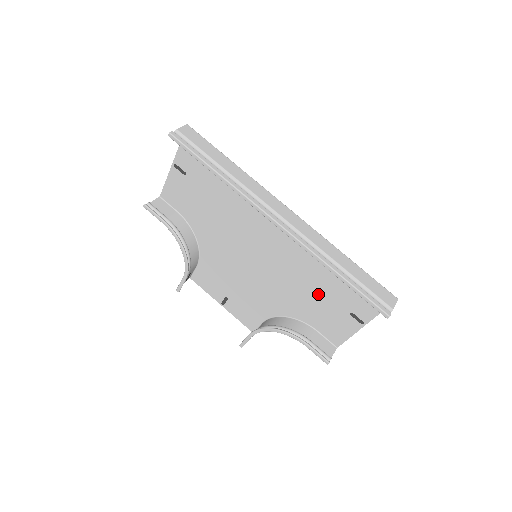
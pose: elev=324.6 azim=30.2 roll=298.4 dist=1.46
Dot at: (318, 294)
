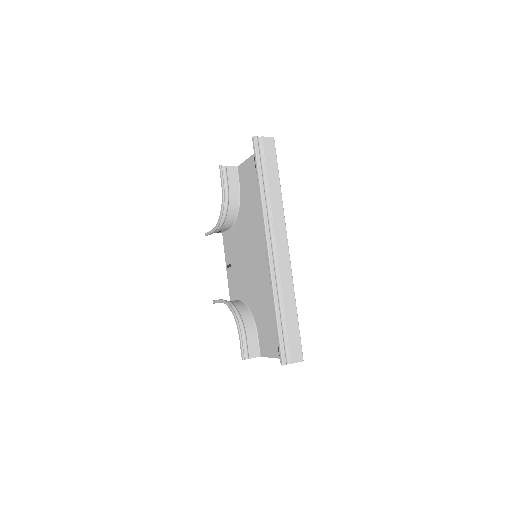
Dot at: (271, 313)
